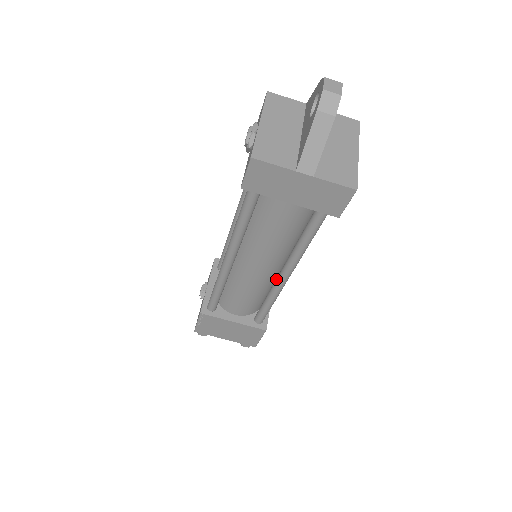
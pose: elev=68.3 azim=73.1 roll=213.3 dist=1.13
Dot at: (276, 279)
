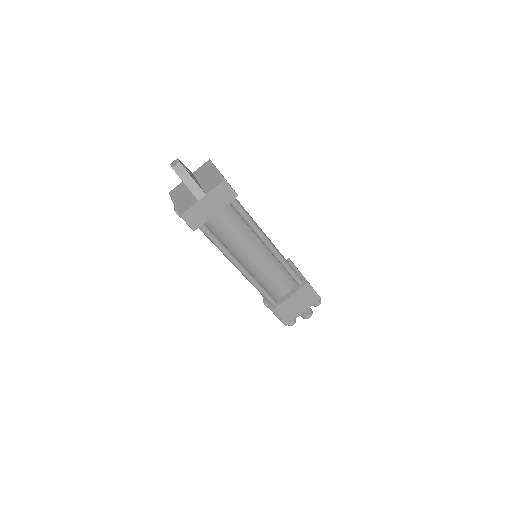
Dot at: occluded
